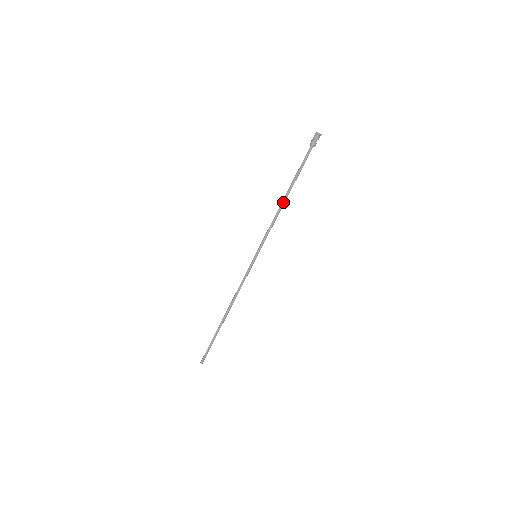
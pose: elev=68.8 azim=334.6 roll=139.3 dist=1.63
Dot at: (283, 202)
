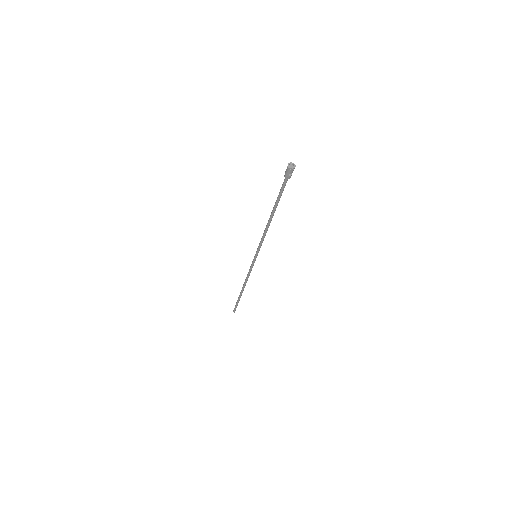
Dot at: (270, 222)
